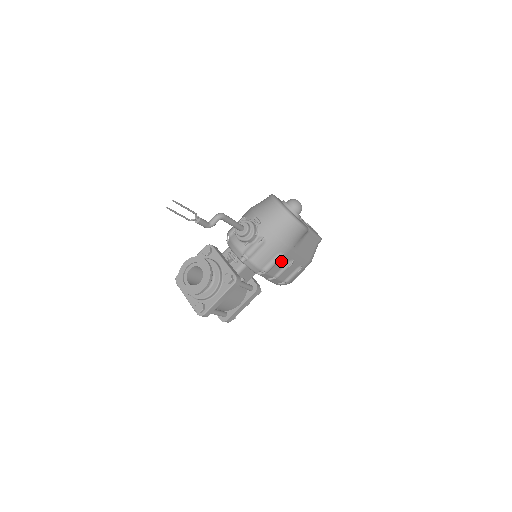
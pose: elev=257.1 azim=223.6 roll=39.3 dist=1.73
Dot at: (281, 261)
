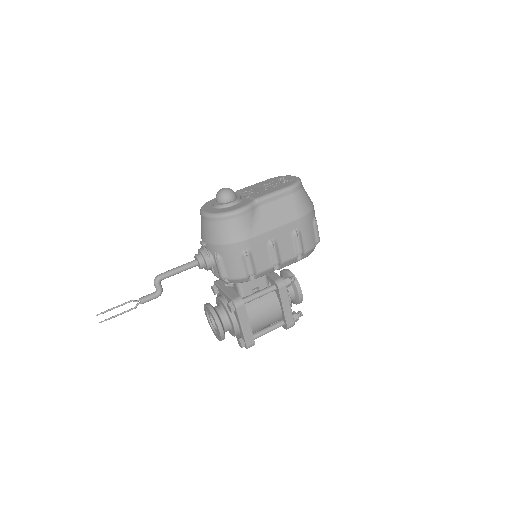
Dot at: (256, 254)
